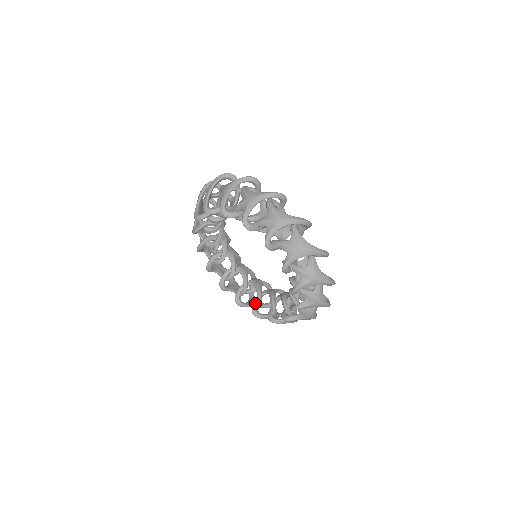
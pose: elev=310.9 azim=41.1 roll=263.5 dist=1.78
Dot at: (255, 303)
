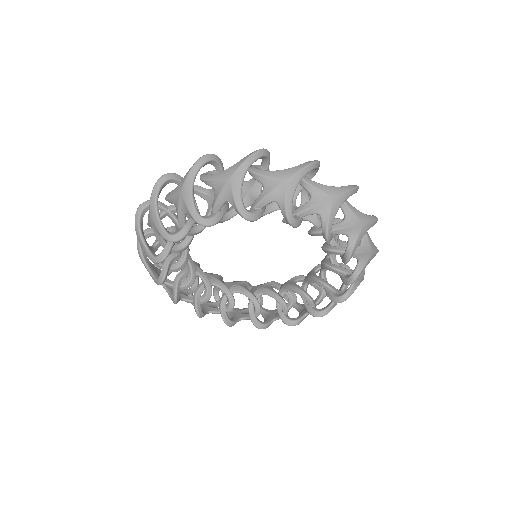
Dot at: (224, 309)
